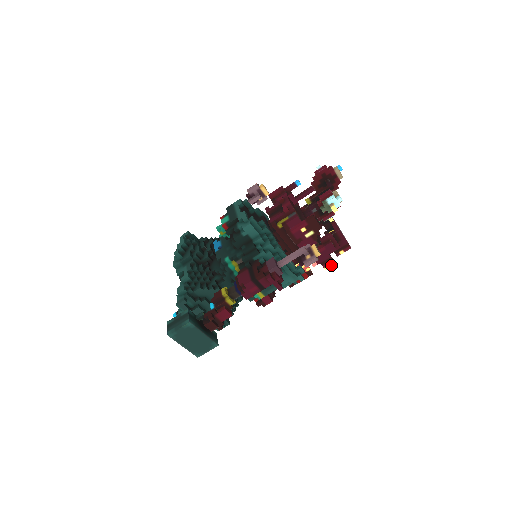
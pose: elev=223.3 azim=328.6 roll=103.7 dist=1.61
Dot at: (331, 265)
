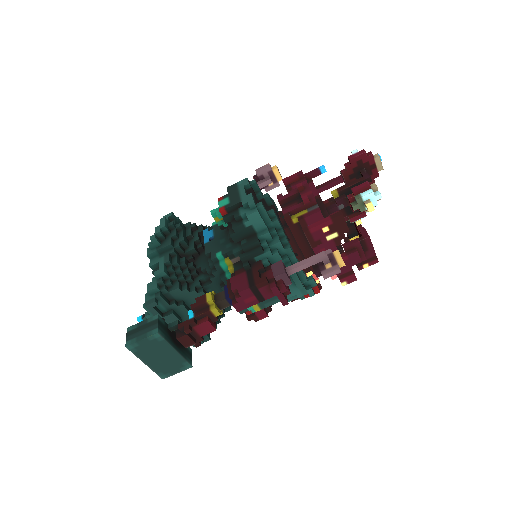
Dot at: (351, 280)
